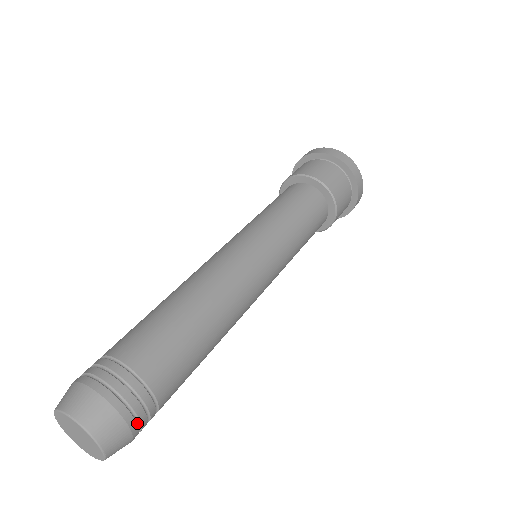
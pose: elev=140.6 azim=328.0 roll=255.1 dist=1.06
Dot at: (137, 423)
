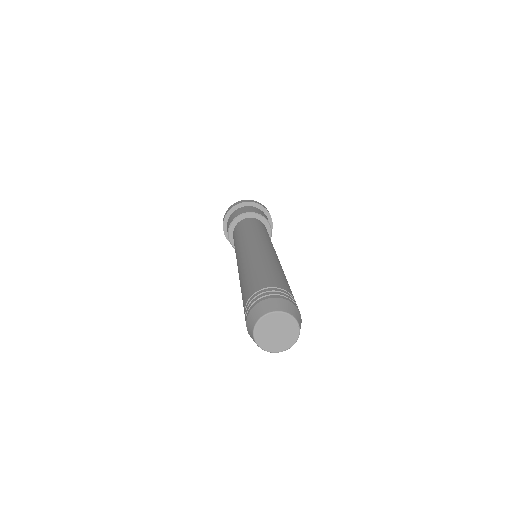
Dot at: occluded
